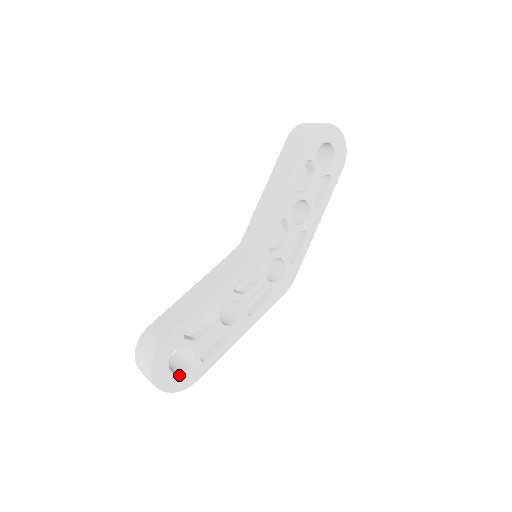
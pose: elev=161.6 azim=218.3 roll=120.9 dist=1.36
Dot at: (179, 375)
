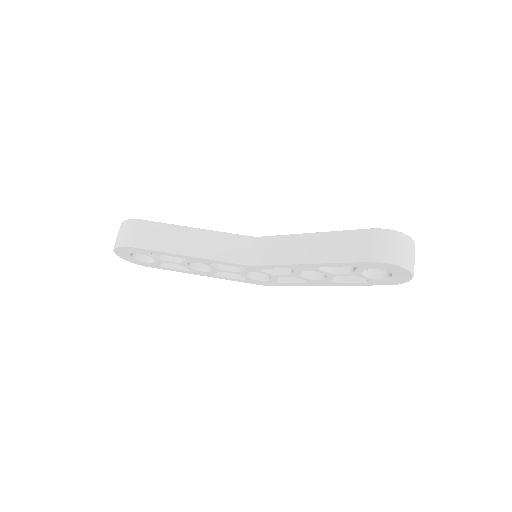
Dot at: (136, 259)
